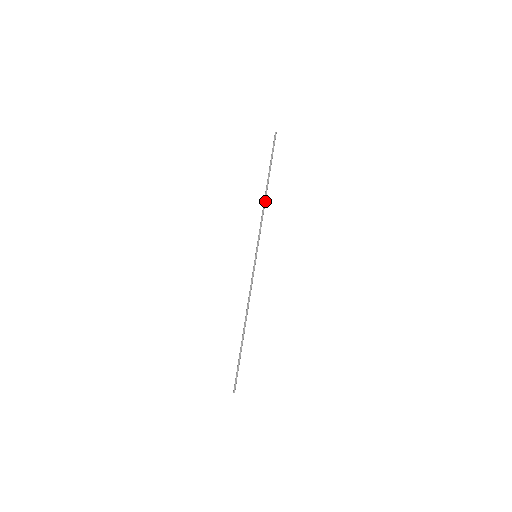
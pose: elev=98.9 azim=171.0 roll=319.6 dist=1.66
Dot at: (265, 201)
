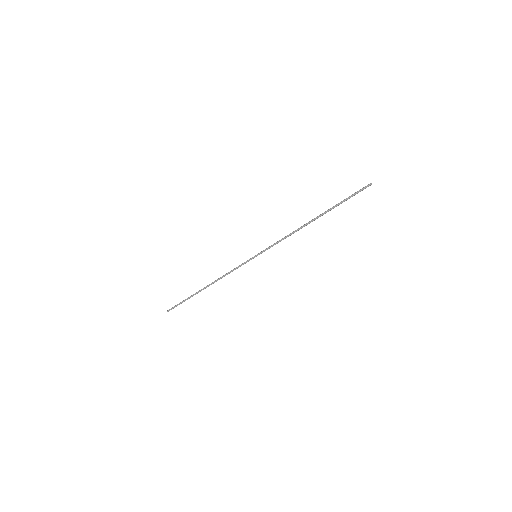
Dot at: occluded
